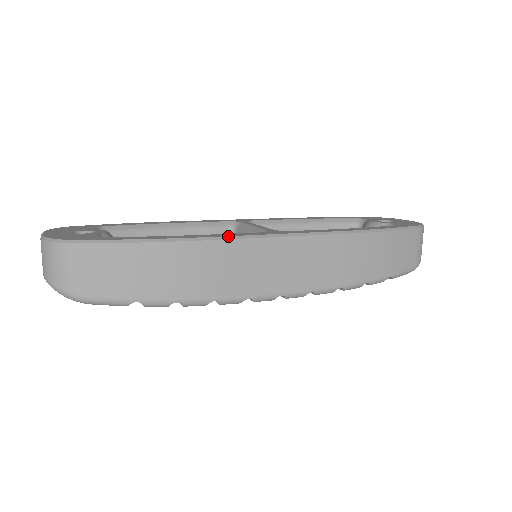
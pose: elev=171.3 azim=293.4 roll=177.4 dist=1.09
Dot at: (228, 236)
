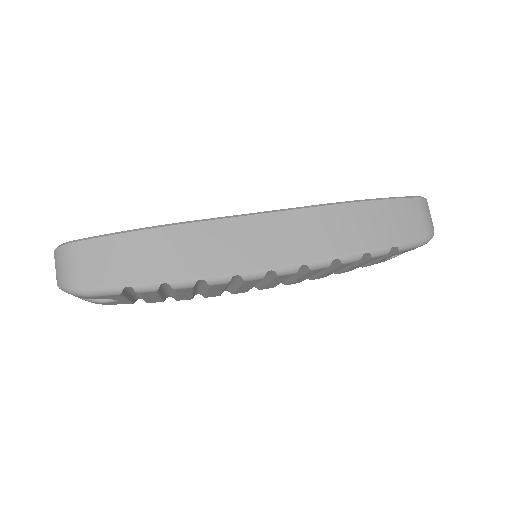
Dot at: (205, 219)
